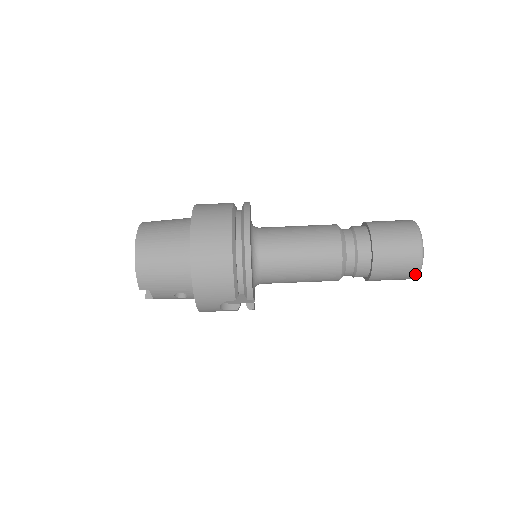
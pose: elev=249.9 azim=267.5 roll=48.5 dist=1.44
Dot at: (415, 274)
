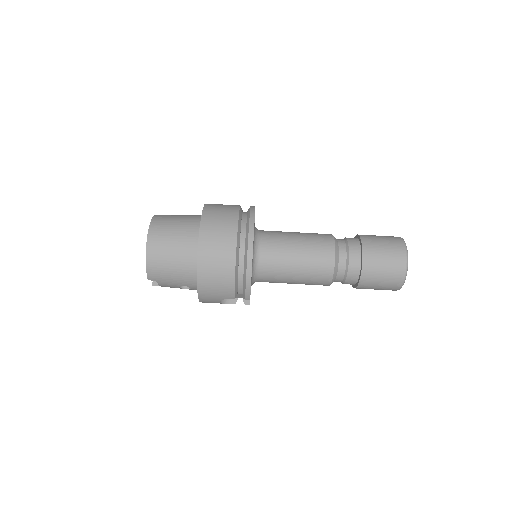
Dot at: (397, 288)
